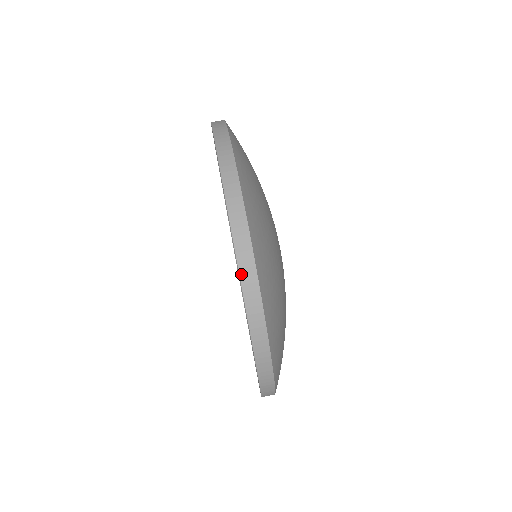
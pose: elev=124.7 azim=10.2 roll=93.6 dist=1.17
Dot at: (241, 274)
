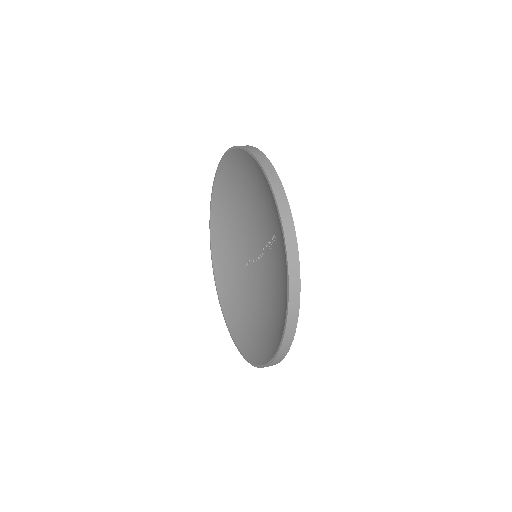
Dot at: (289, 308)
